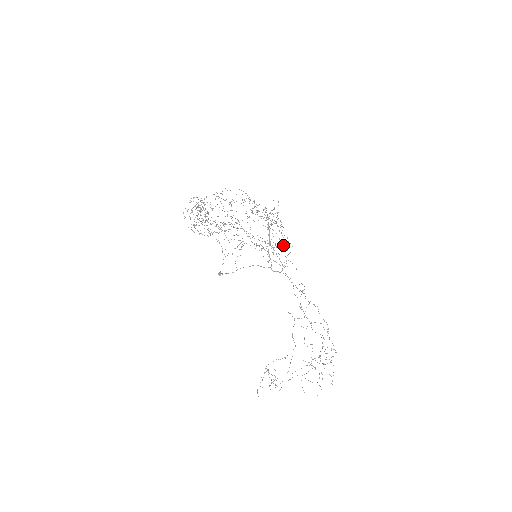
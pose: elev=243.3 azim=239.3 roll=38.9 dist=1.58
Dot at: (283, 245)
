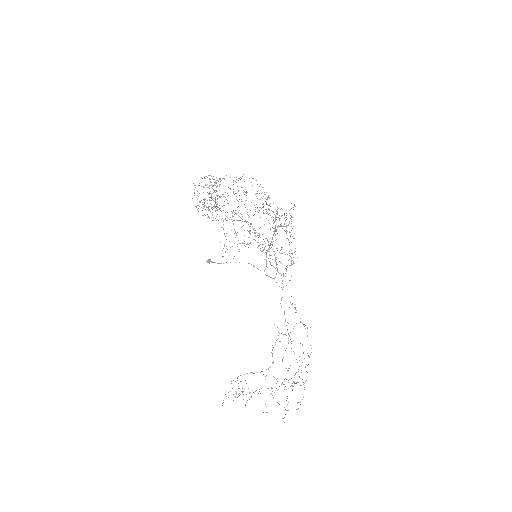
Dot at: occluded
